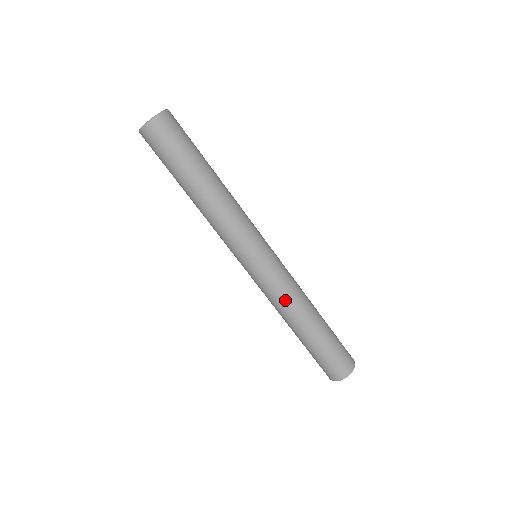
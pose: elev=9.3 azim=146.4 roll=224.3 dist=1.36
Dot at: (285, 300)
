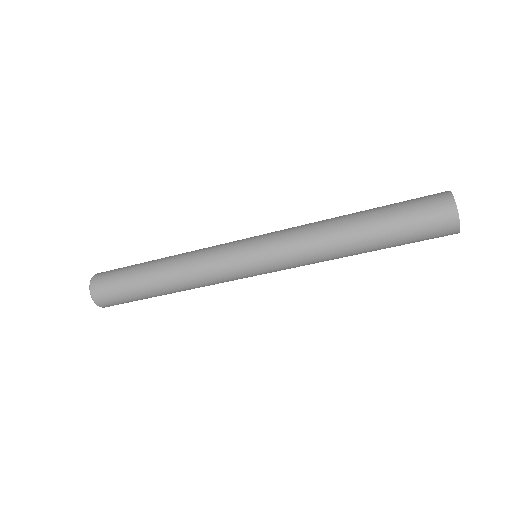
Dot at: (310, 250)
